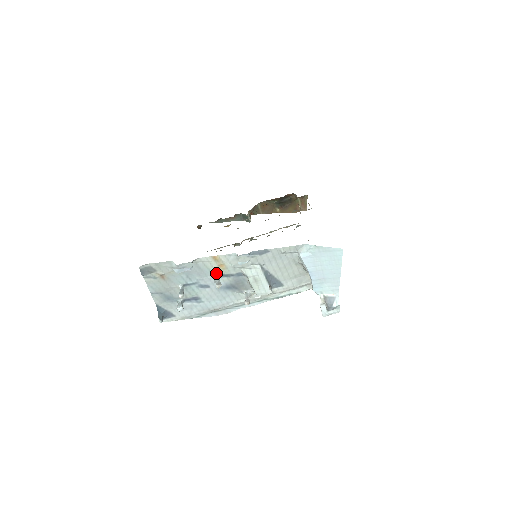
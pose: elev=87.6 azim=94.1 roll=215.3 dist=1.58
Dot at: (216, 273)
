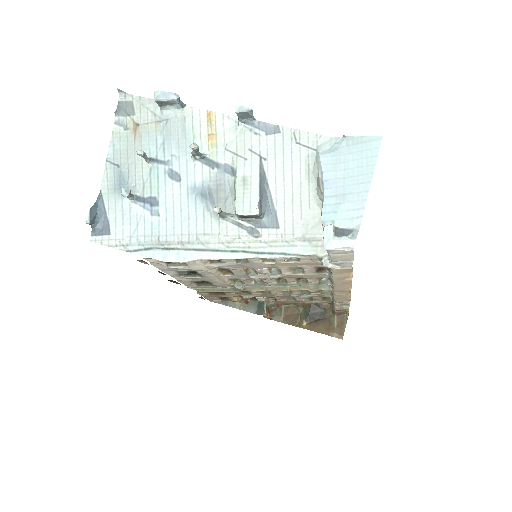
Dot at: (200, 151)
